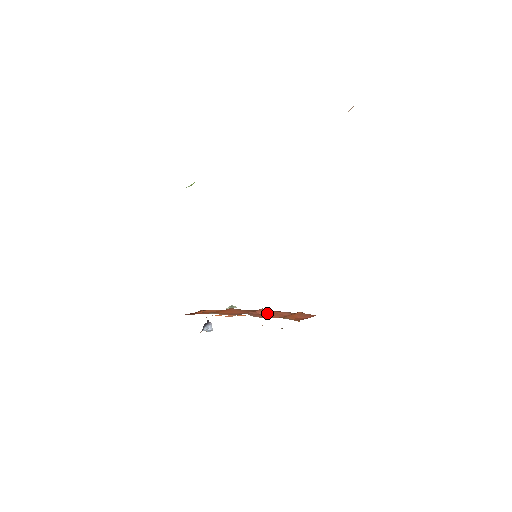
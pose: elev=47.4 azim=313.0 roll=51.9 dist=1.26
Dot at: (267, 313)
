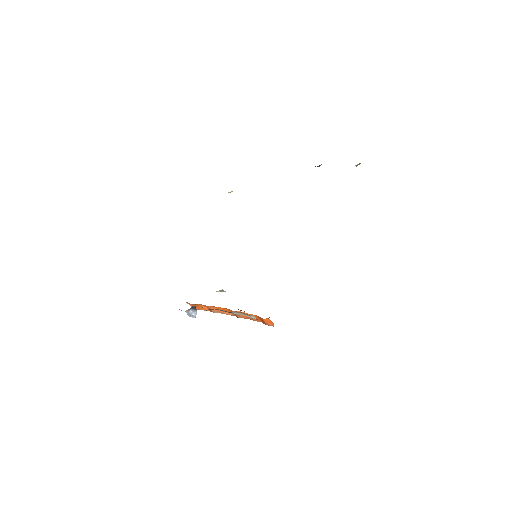
Dot at: occluded
